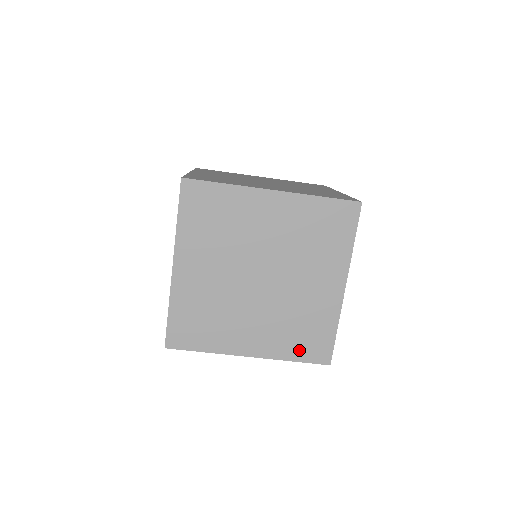
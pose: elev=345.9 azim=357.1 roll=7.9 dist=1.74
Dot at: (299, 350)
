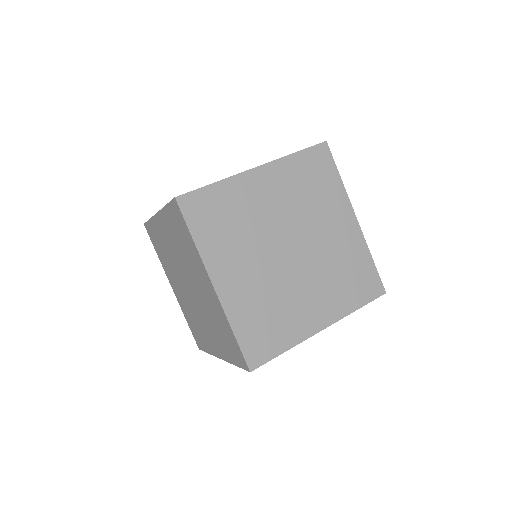
Dot at: (248, 331)
